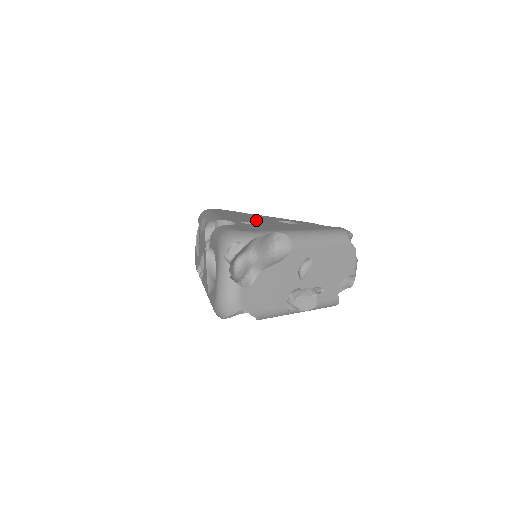
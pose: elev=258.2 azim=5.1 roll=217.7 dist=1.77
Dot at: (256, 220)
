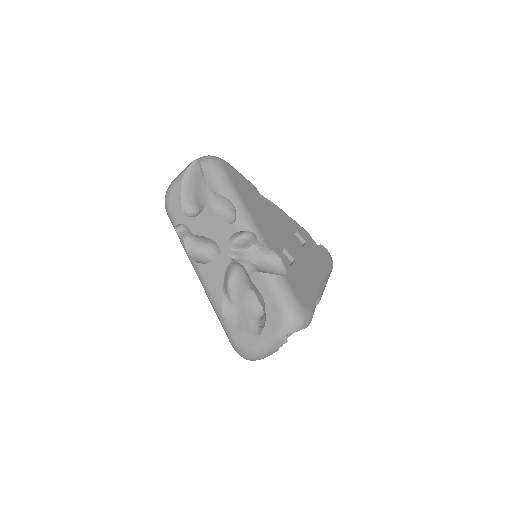
Dot at: (283, 238)
